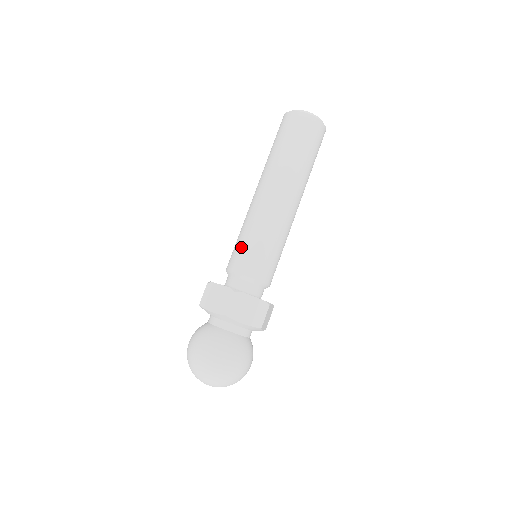
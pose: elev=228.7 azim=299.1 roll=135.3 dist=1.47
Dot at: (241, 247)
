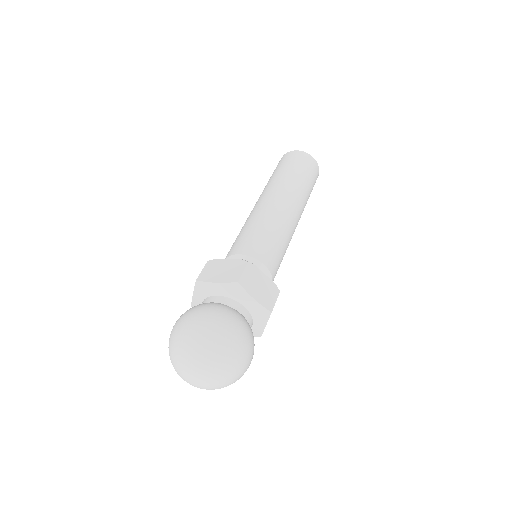
Dot at: (248, 235)
